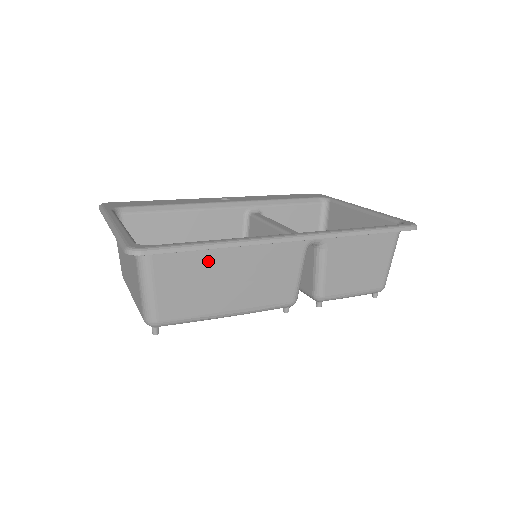
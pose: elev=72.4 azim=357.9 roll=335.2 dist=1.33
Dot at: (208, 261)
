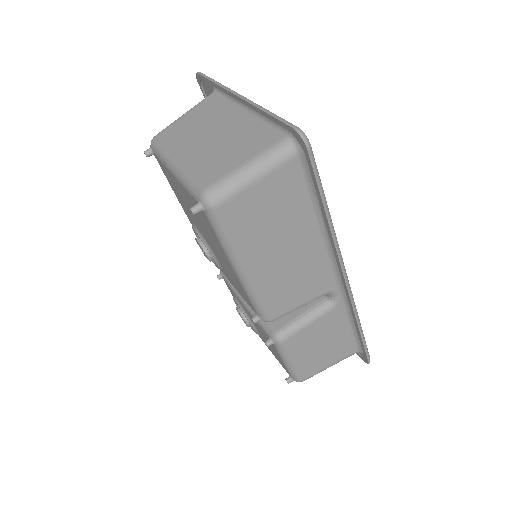
Dot at: (299, 216)
